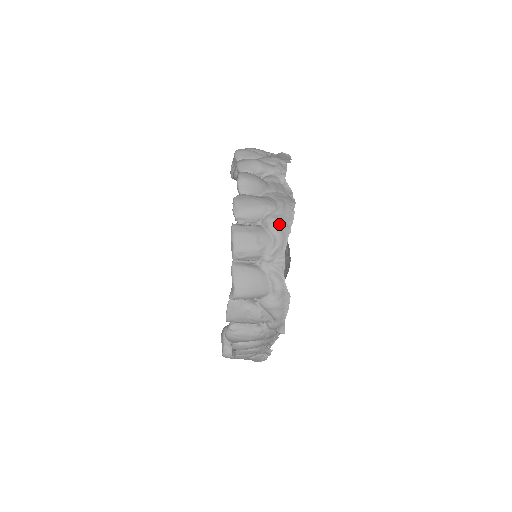
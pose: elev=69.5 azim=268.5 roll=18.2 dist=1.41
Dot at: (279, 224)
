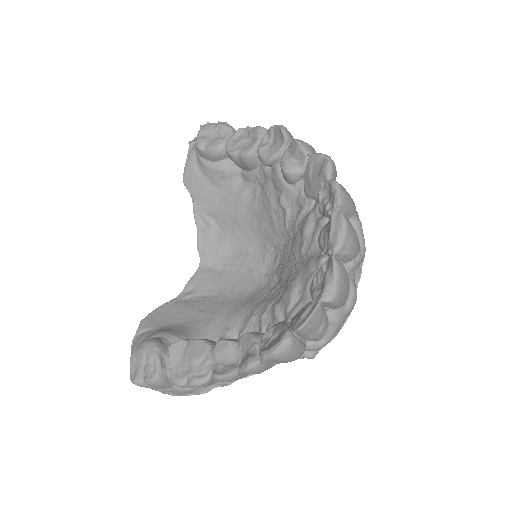
Dot at: occluded
